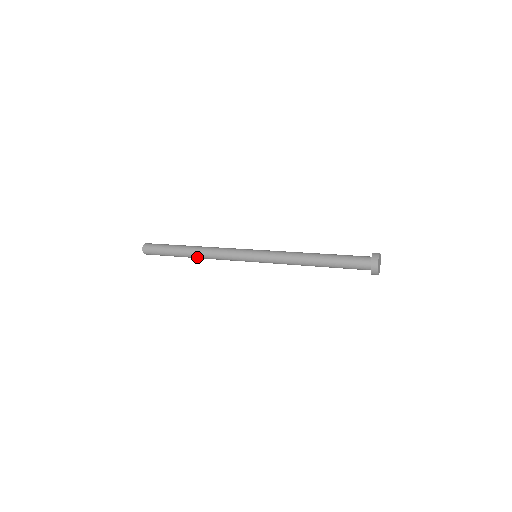
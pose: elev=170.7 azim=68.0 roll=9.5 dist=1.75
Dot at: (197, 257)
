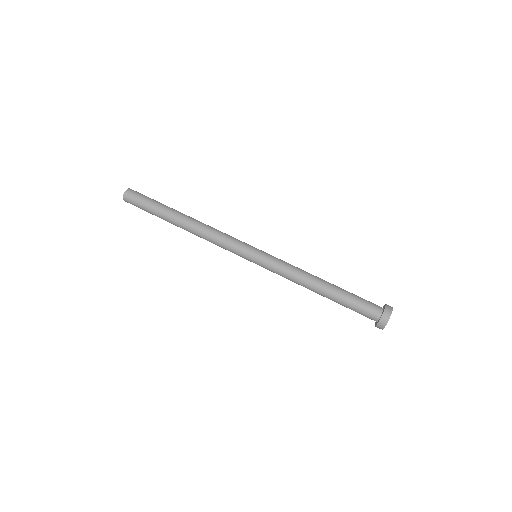
Dot at: occluded
